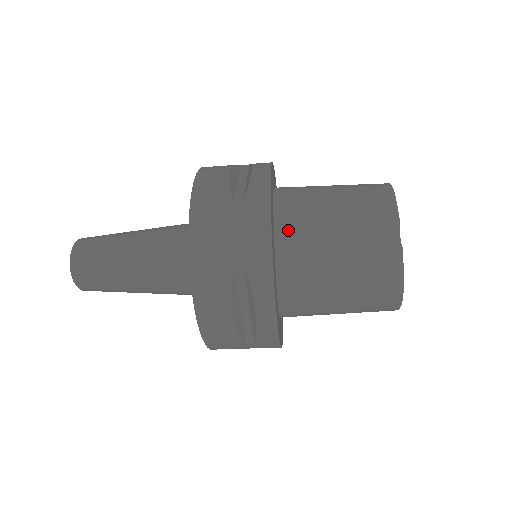
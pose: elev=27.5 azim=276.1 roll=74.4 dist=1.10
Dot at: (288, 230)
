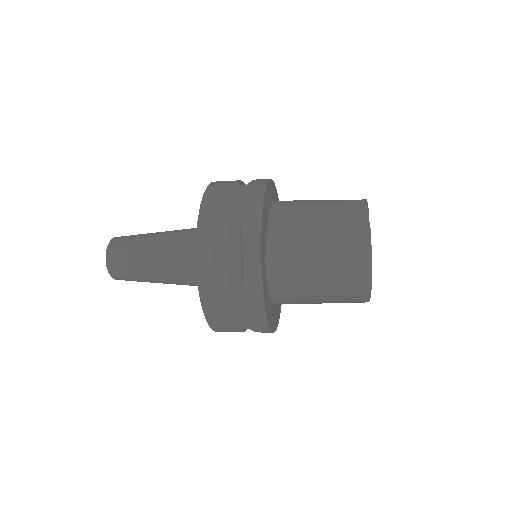
Dot at: (280, 214)
